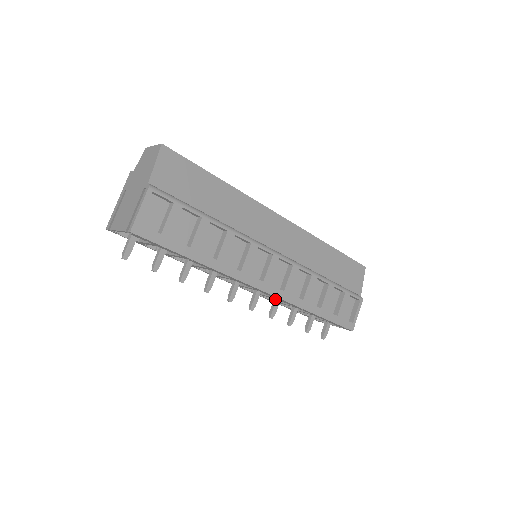
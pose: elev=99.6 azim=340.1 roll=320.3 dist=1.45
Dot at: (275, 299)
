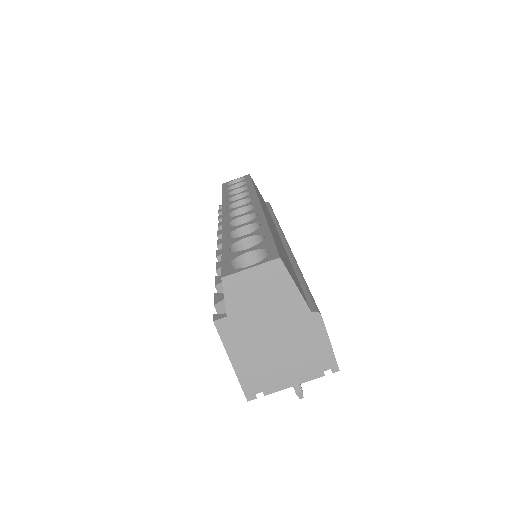
Dot at: occluded
